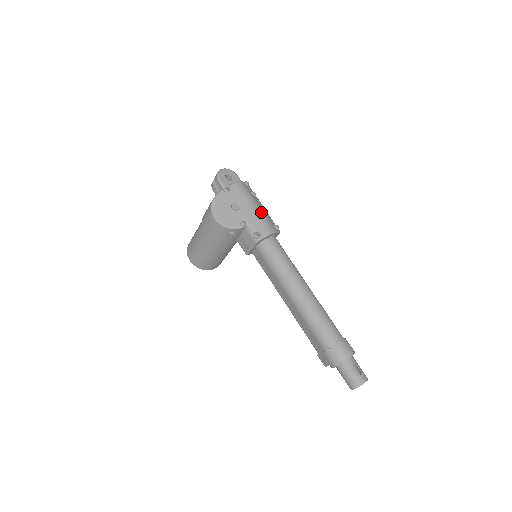
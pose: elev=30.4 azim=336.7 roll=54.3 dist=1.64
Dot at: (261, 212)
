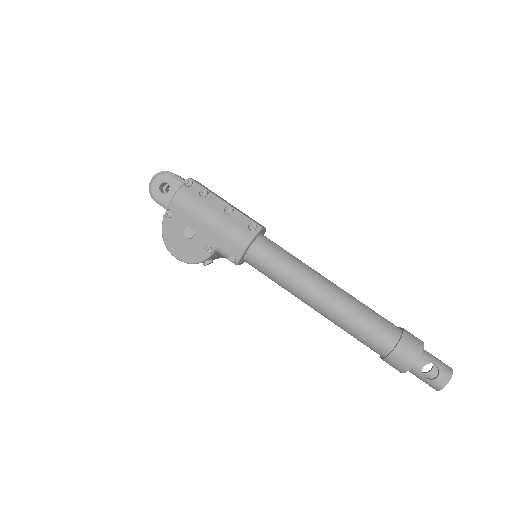
Dot at: (221, 222)
